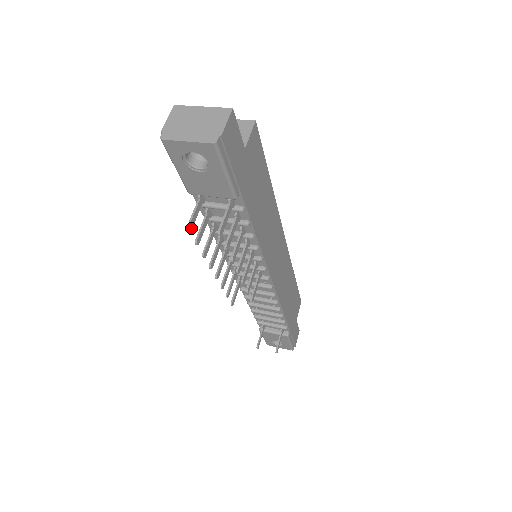
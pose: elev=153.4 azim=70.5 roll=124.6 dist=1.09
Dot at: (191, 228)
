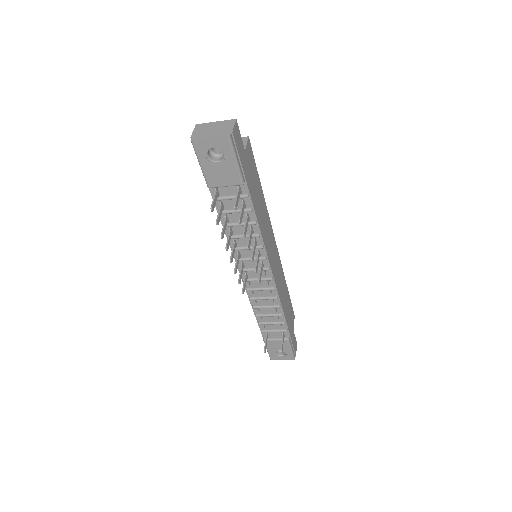
Dot at: (213, 209)
